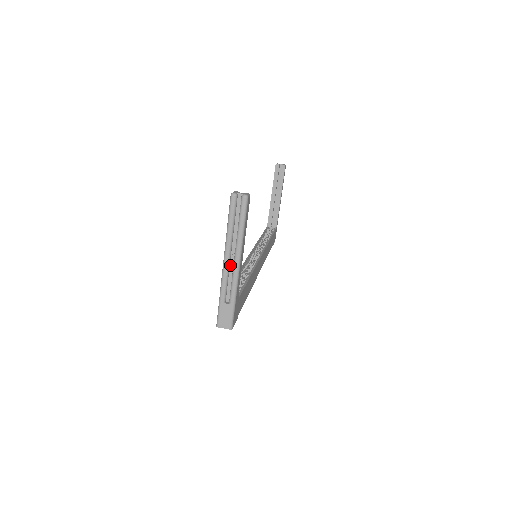
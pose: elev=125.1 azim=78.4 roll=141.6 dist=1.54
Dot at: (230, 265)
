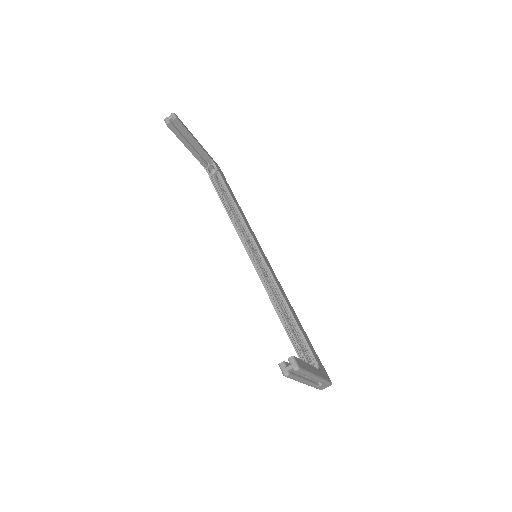
Dot at: (309, 379)
